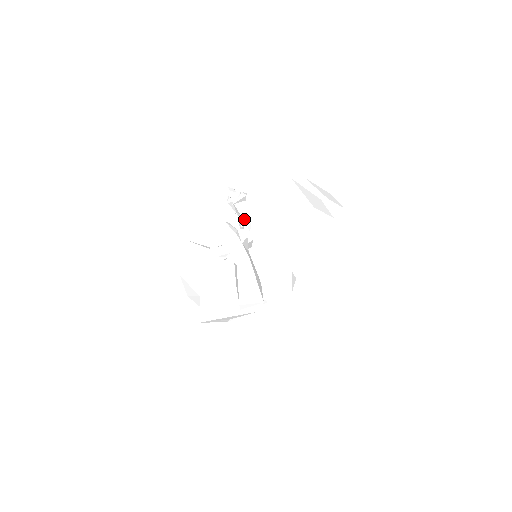
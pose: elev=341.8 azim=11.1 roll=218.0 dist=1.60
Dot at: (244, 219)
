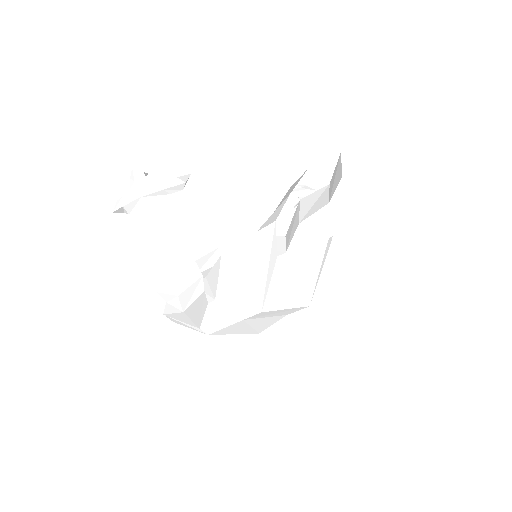
Dot at: (182, 177)
